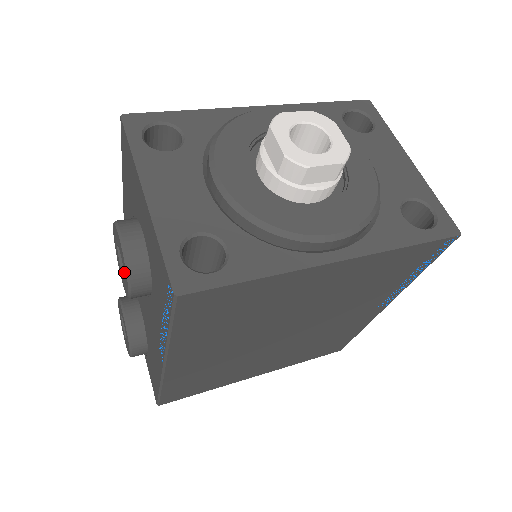
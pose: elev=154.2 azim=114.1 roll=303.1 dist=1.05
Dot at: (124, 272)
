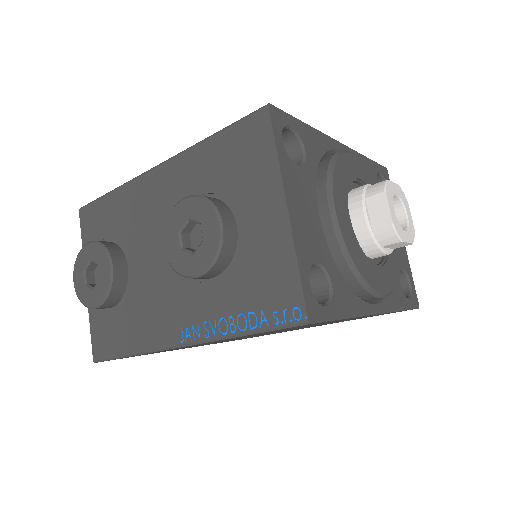
Dot at: (200, 254)
